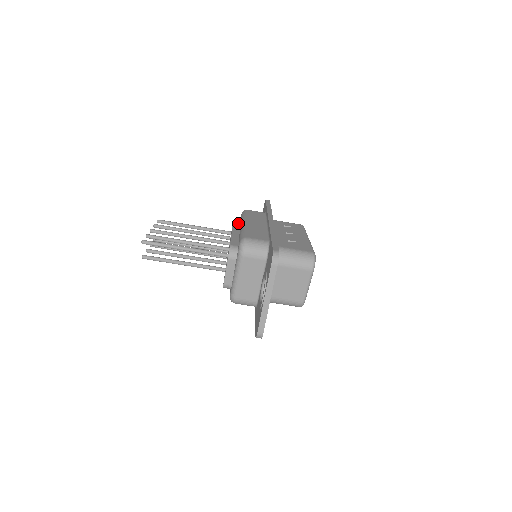
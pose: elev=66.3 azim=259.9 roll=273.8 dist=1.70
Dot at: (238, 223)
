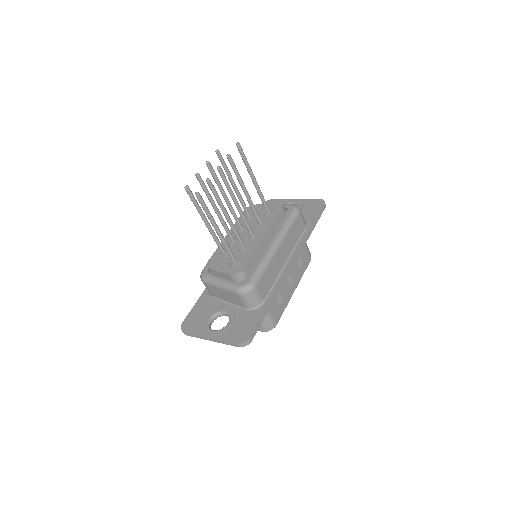
Dot at: (280, 218)
